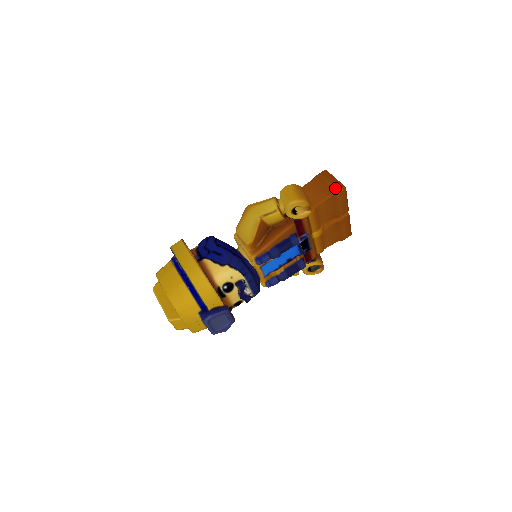
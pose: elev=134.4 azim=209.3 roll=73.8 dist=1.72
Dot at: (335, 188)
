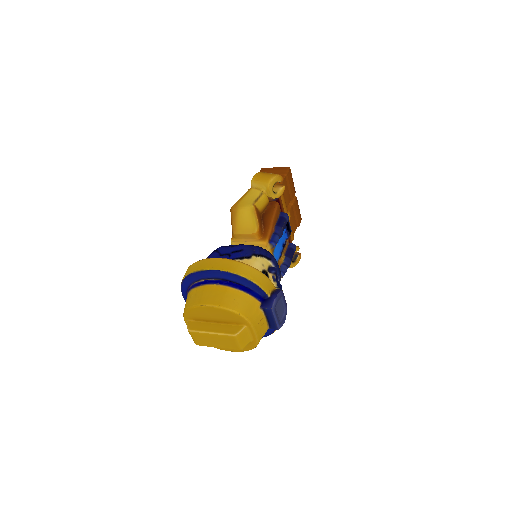
Dot at: (283, 171)
